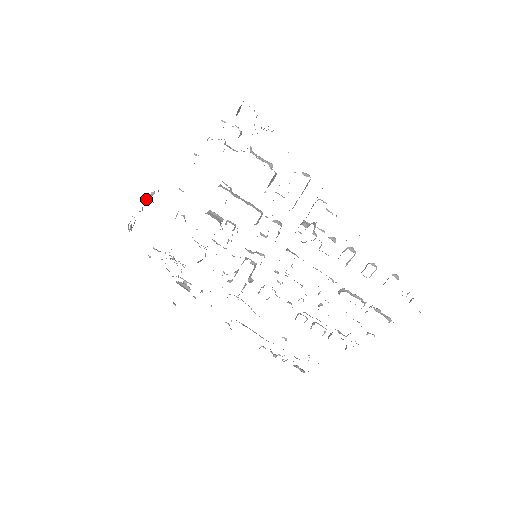
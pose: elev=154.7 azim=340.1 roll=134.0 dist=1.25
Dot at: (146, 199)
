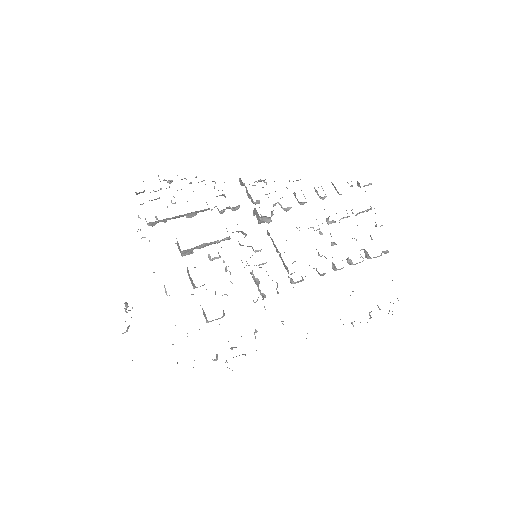
Dot at: (125, 309)
